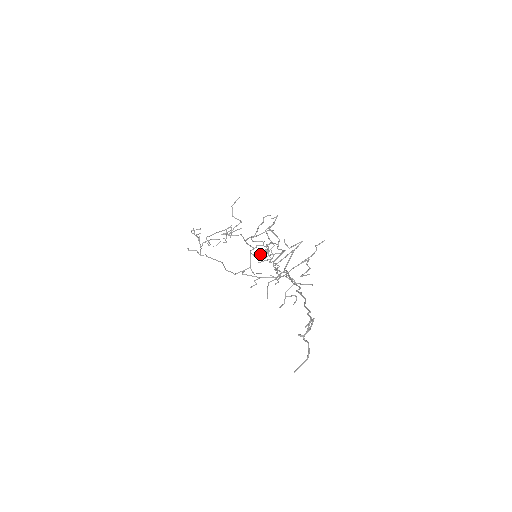
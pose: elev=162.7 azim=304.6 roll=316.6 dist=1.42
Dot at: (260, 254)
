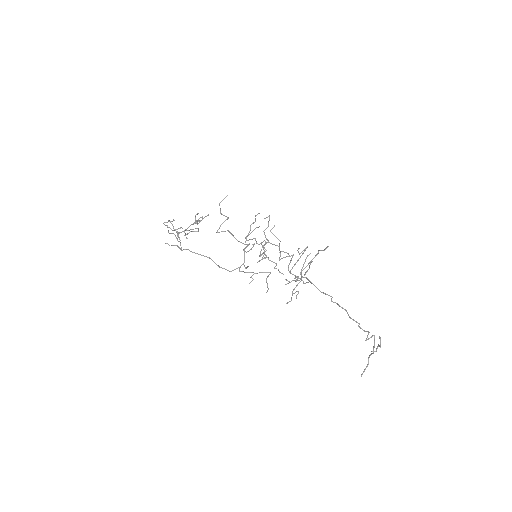
Dot at: occluded
